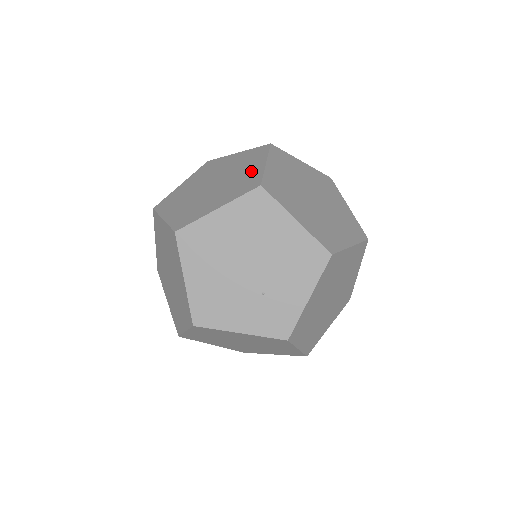
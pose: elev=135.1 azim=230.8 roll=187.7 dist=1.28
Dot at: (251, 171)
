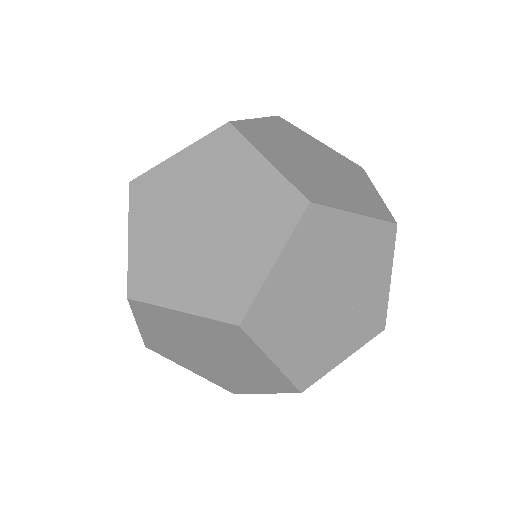
Dot at: (256, 182)
